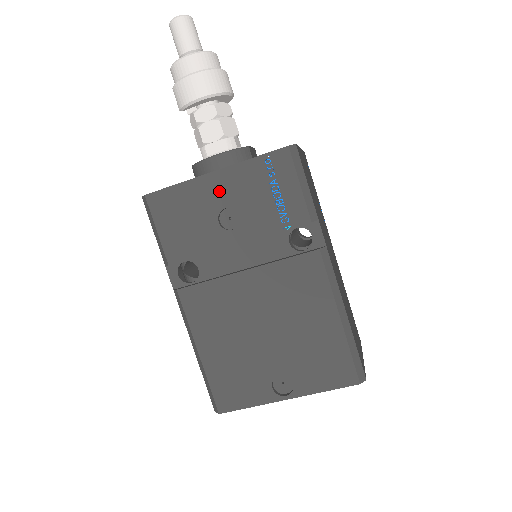
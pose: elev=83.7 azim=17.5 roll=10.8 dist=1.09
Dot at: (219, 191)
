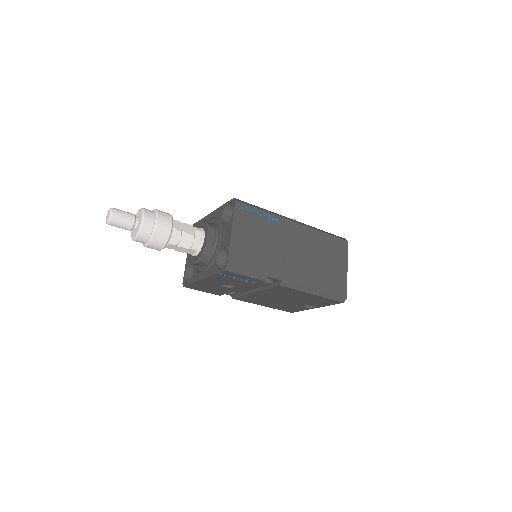
Dot at: (212, 282)
